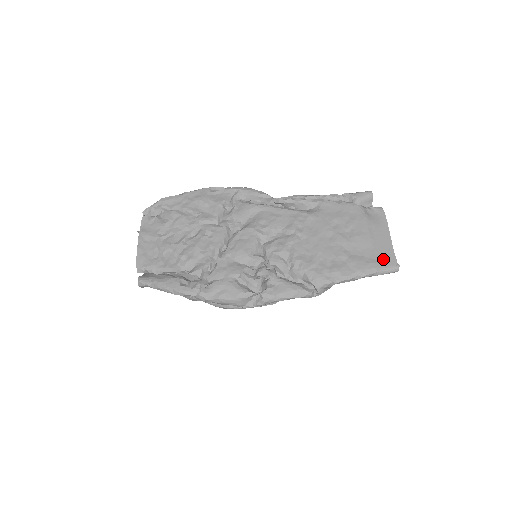
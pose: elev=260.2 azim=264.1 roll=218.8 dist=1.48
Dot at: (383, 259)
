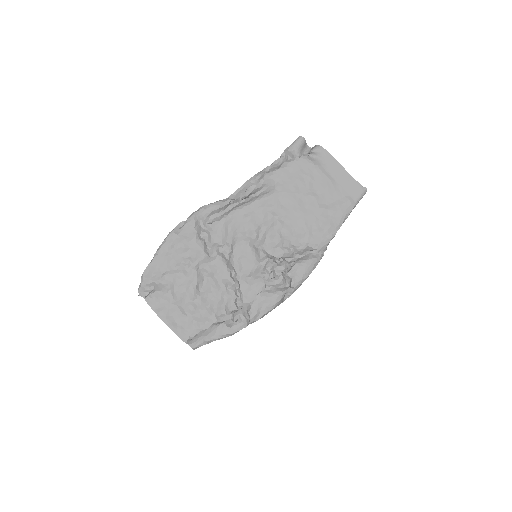
Dot at: (352, 191)
